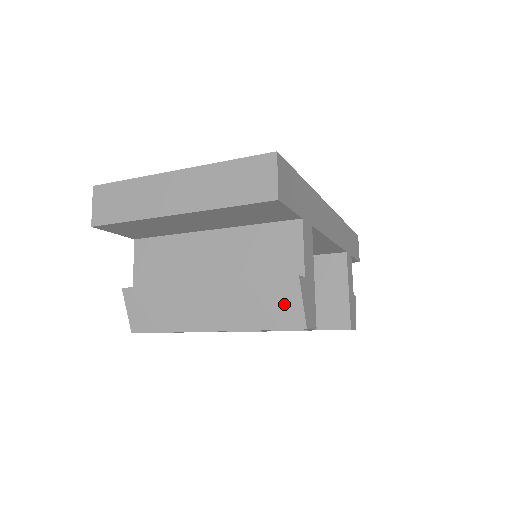
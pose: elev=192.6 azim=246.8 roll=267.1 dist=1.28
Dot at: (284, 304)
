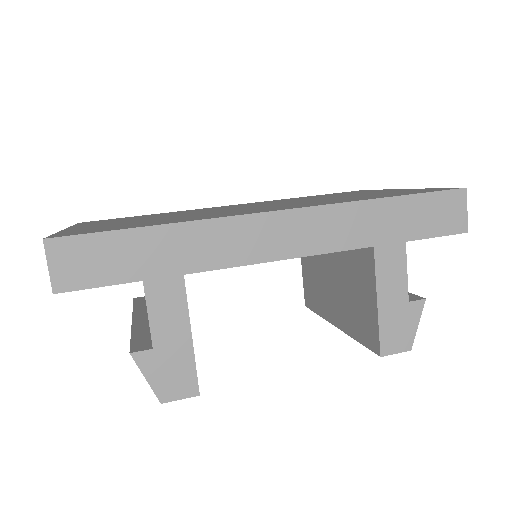
Dot at: occluded
